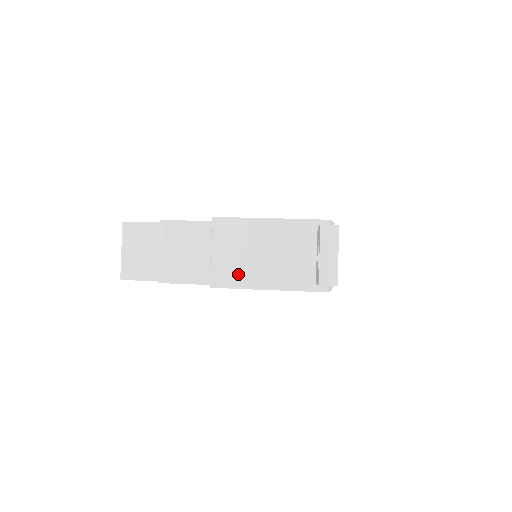
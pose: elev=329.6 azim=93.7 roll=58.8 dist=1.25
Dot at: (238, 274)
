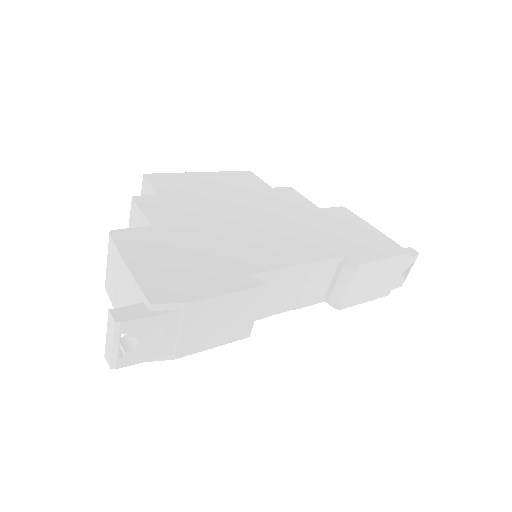
Dot at: (112, 291)
